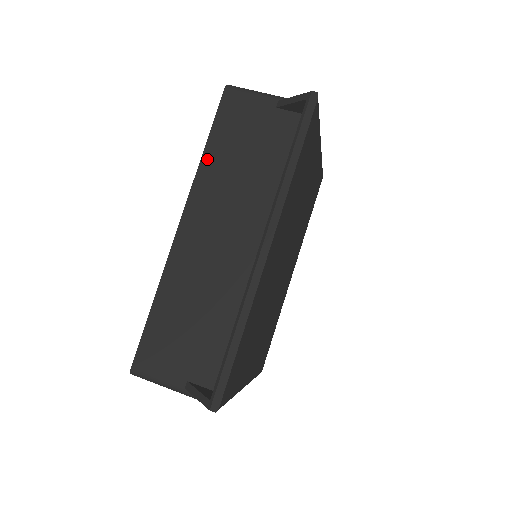
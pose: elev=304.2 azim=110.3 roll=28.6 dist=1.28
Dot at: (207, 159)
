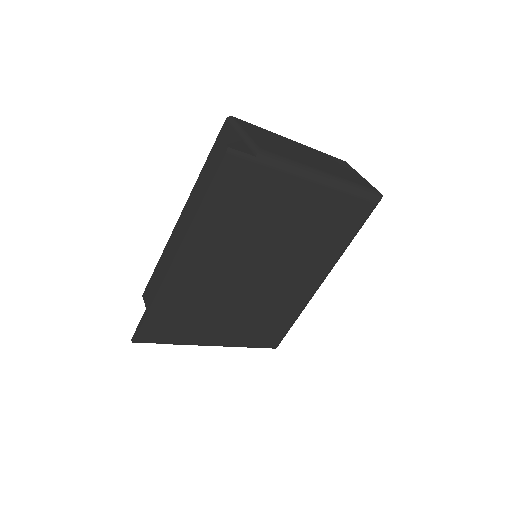
Dot at: (202, 174)
